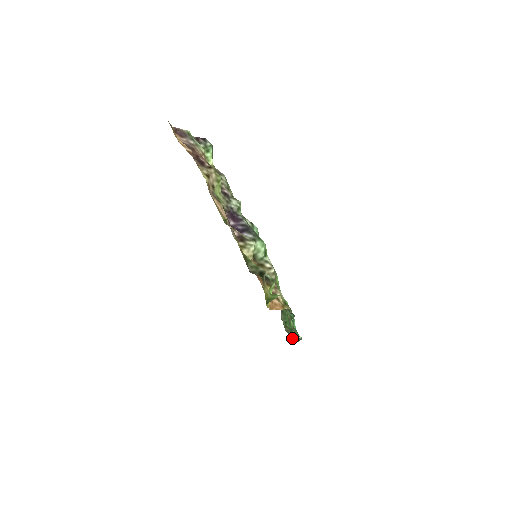
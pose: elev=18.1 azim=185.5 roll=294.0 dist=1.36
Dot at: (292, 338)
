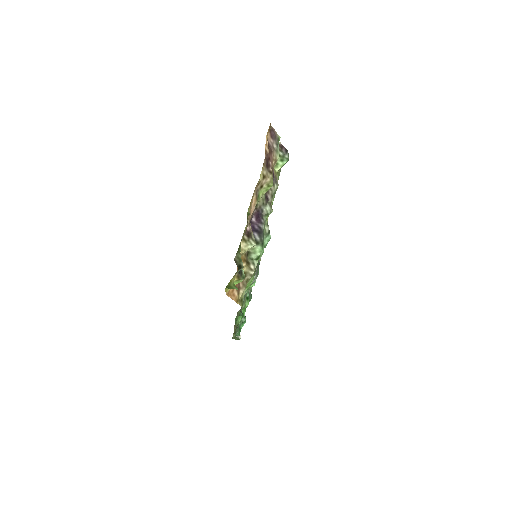
Dot at: (234, 334)
